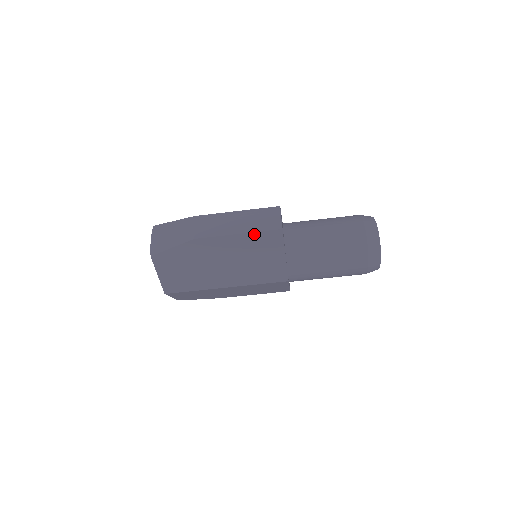
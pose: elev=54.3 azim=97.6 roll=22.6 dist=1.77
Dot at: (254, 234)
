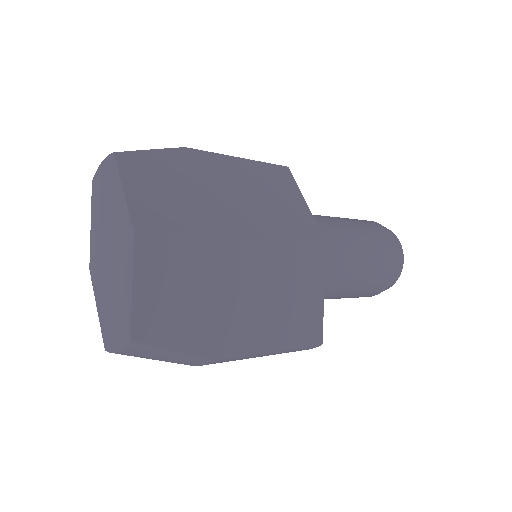
Dot at: occluded
